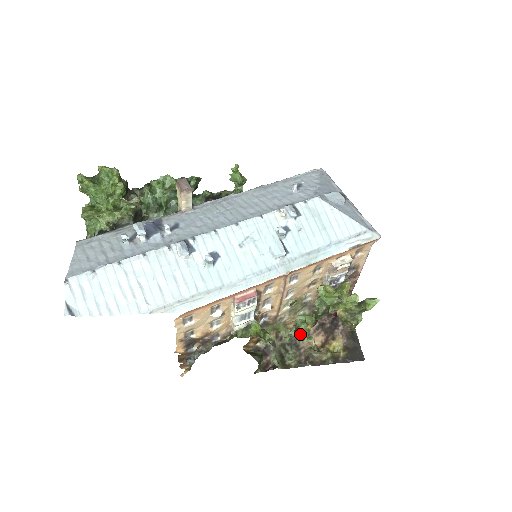
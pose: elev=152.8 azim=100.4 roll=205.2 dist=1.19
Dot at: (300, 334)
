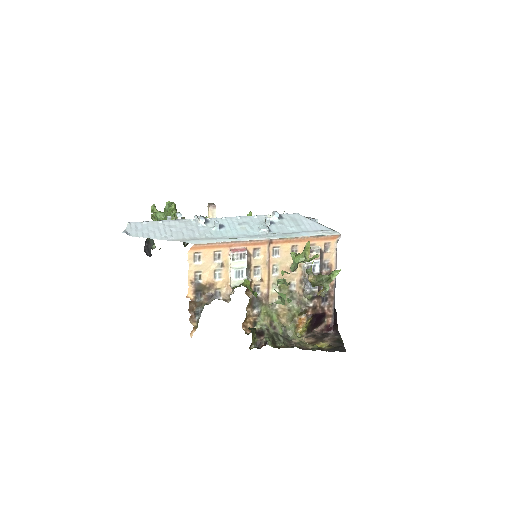
Dot at: (282, 301)
